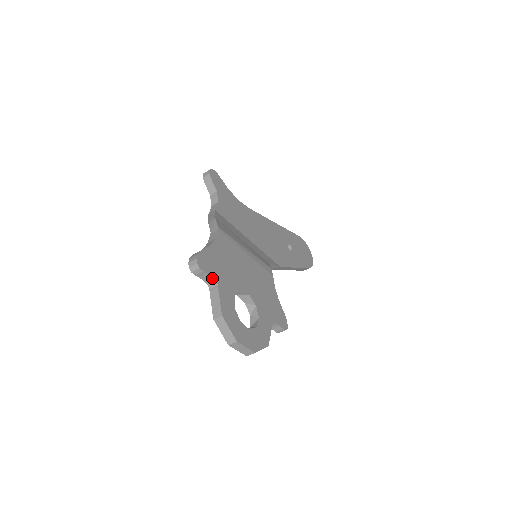
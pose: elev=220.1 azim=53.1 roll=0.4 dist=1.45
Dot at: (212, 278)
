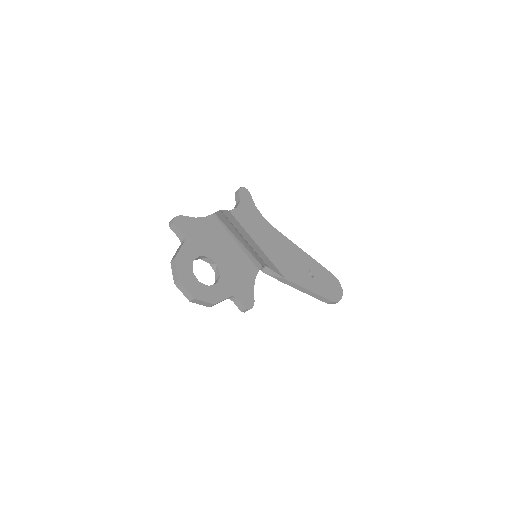
Dot at: (183, 235)
